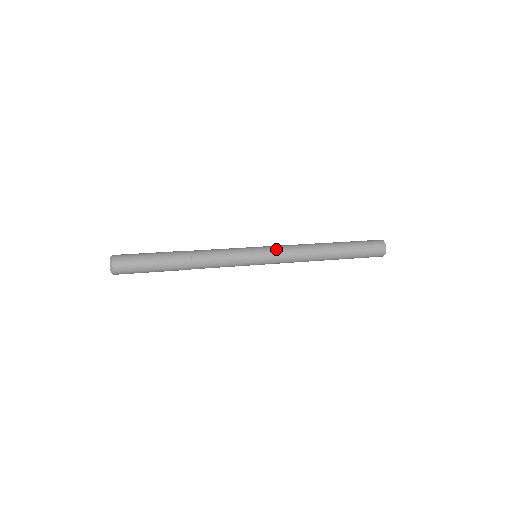
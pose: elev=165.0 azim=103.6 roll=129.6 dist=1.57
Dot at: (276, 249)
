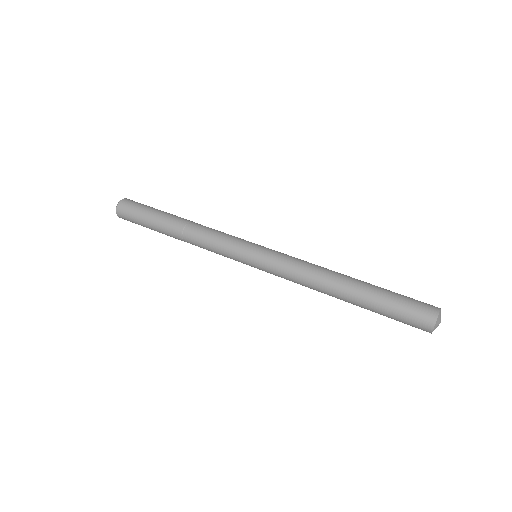
Dot at: (273, 264)
